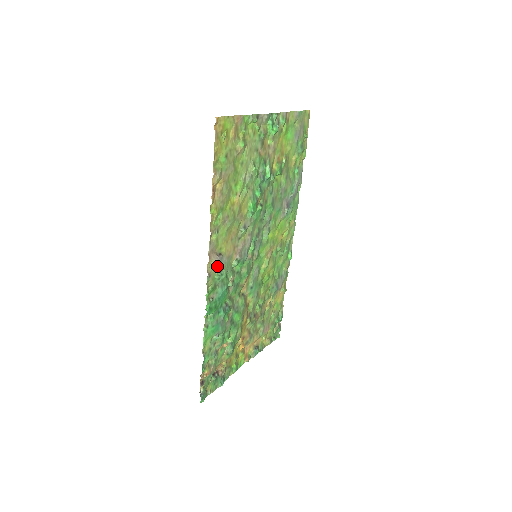
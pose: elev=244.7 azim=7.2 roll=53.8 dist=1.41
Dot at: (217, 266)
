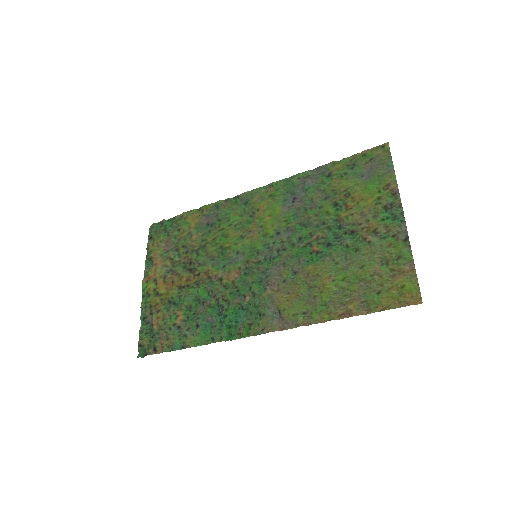
Dot at: (270, 319)
